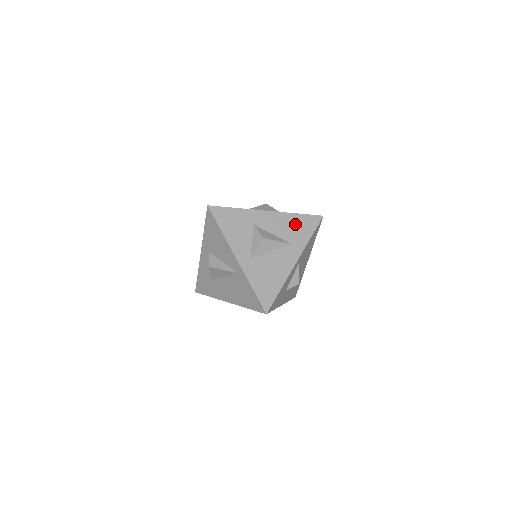
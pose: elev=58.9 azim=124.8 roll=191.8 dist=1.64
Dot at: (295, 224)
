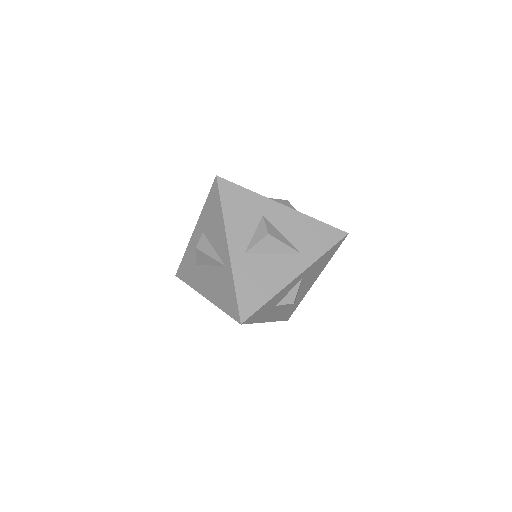
Dot at: (312, 231)
